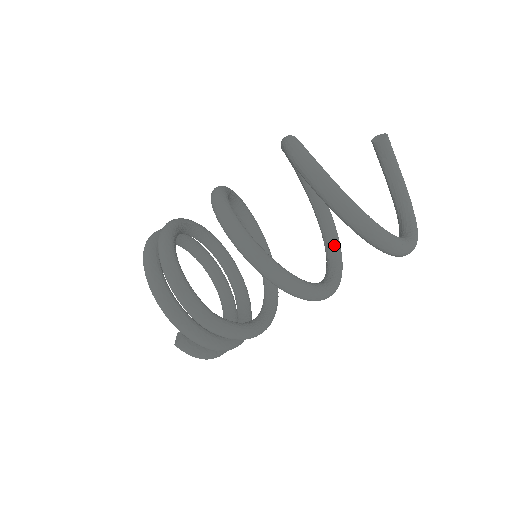
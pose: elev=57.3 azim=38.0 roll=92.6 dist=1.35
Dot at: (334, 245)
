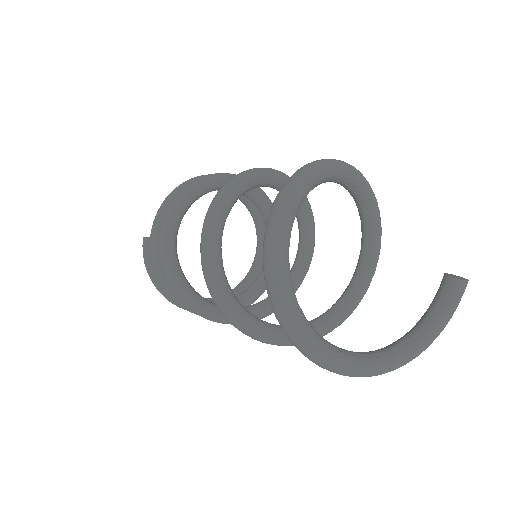
Dot at: (315, 324)
